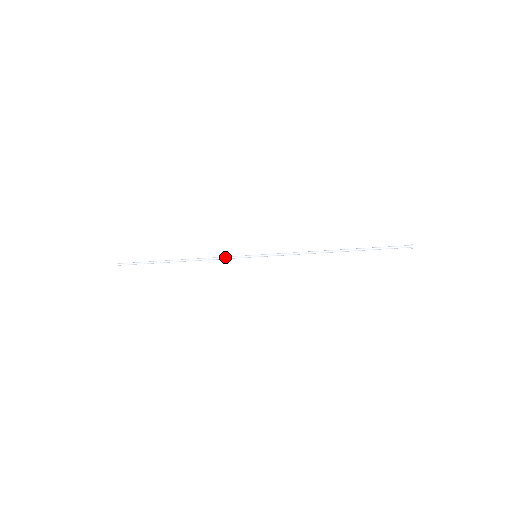
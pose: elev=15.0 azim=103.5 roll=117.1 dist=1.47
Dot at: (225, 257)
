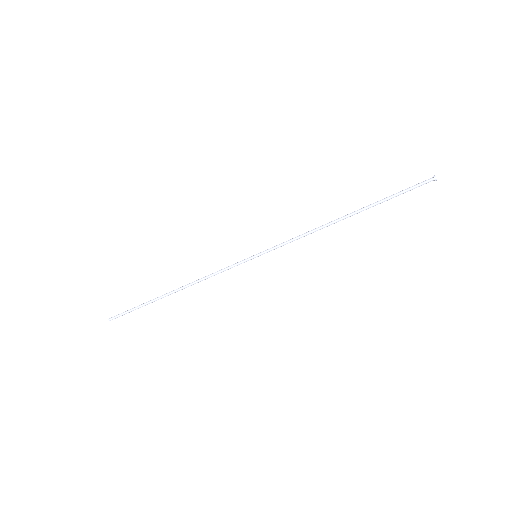
Dot at: (222, 269)
